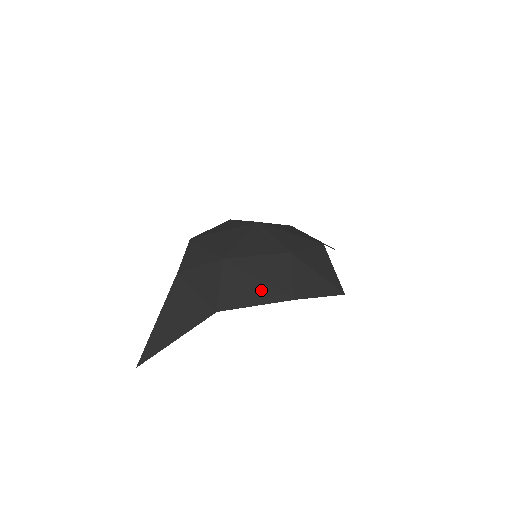
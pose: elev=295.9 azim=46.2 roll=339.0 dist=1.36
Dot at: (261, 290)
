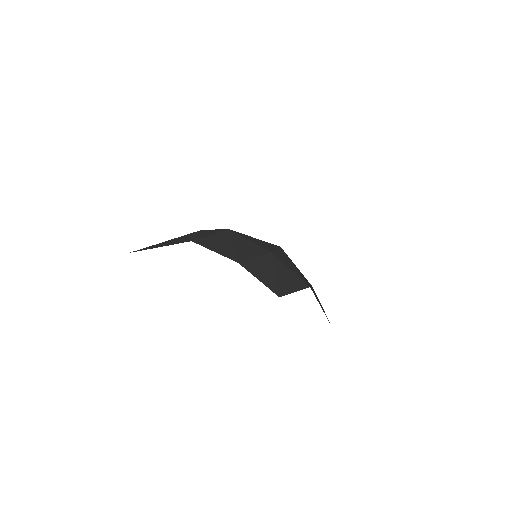
Dot at: (227, 249)
